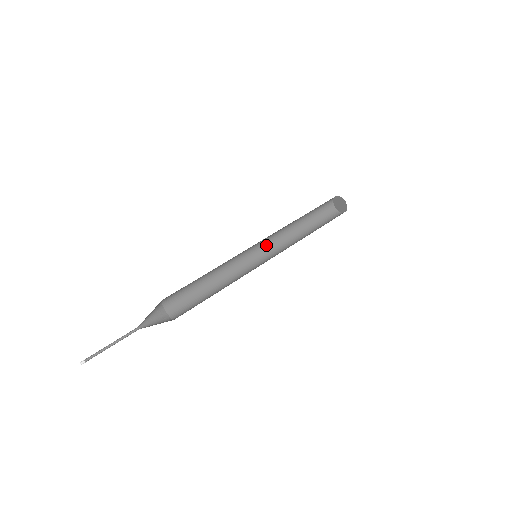
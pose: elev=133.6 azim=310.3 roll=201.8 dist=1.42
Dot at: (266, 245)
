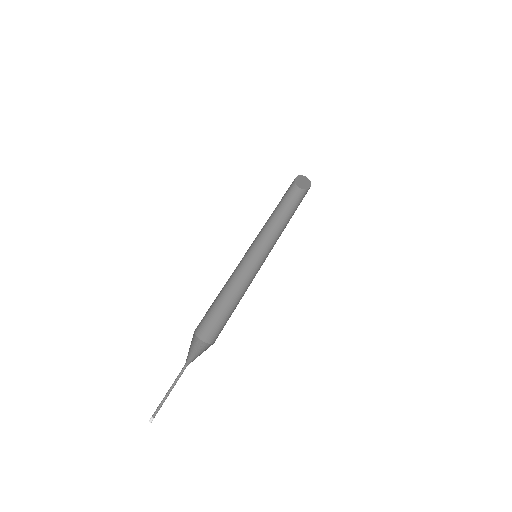
Dot at: (257, 242)
